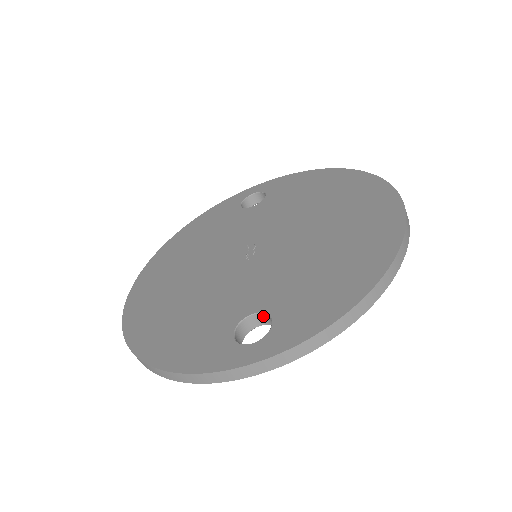
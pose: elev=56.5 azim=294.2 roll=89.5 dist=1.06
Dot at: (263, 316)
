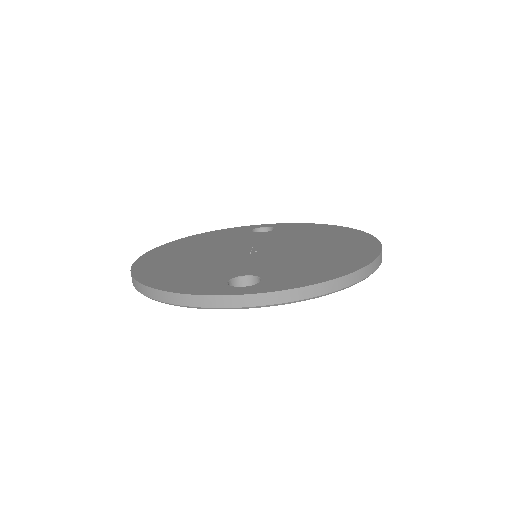
Dot at: (254, 279)
